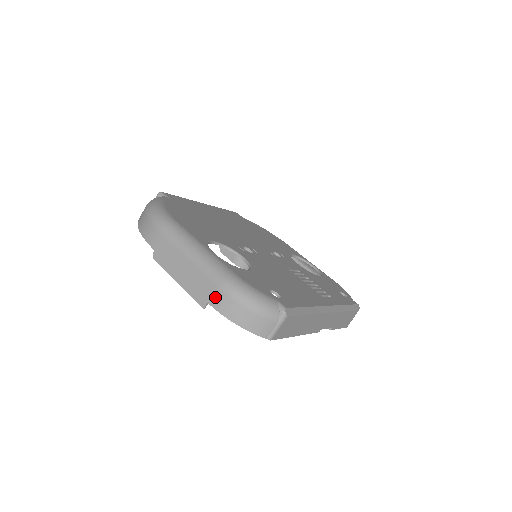
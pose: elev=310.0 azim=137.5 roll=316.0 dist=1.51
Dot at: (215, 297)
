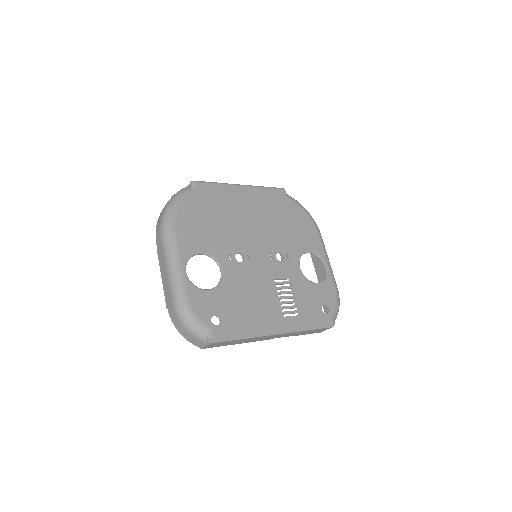
Dot at: (170, 308)
